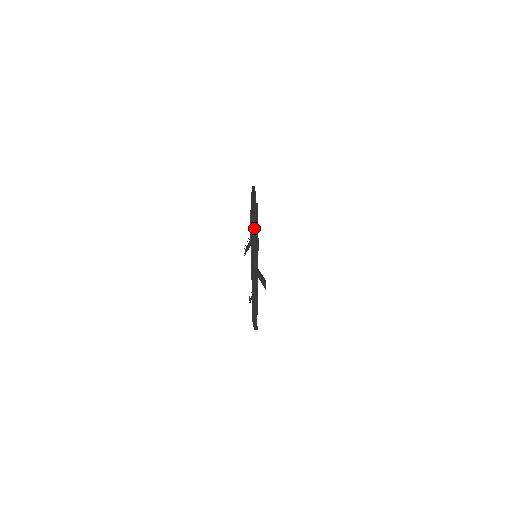
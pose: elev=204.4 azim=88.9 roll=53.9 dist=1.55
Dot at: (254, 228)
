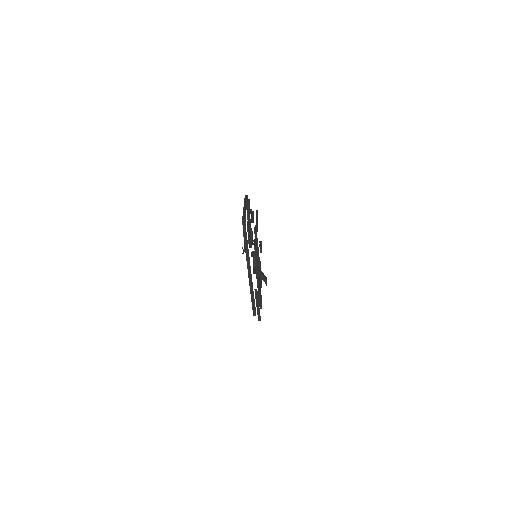
Dot at: occluded
